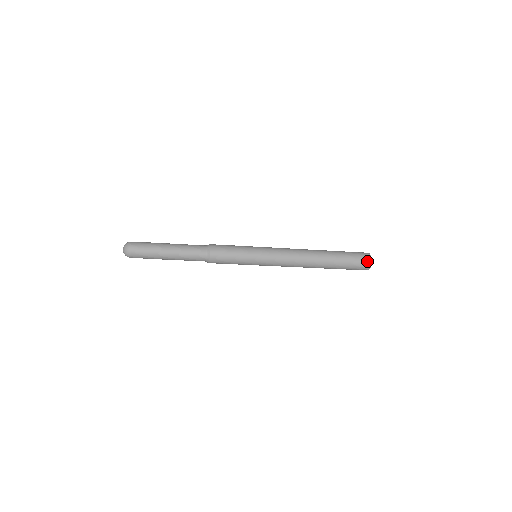
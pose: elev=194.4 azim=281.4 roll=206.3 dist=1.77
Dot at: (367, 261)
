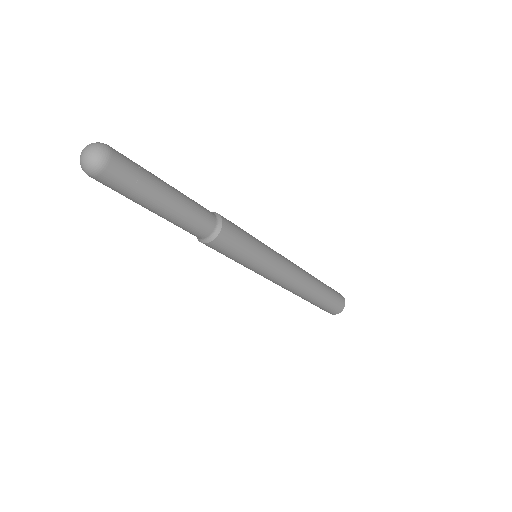
Dot at: (342, 306)
